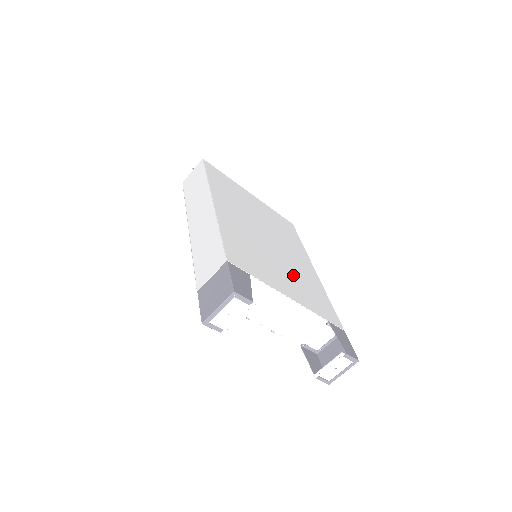
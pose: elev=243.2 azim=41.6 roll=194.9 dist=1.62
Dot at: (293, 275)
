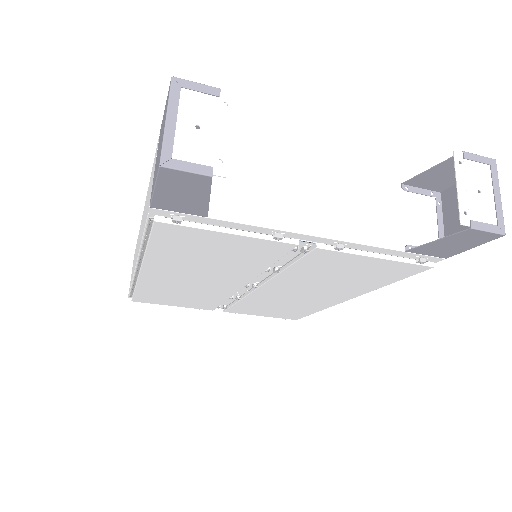
Dot at: occluded
